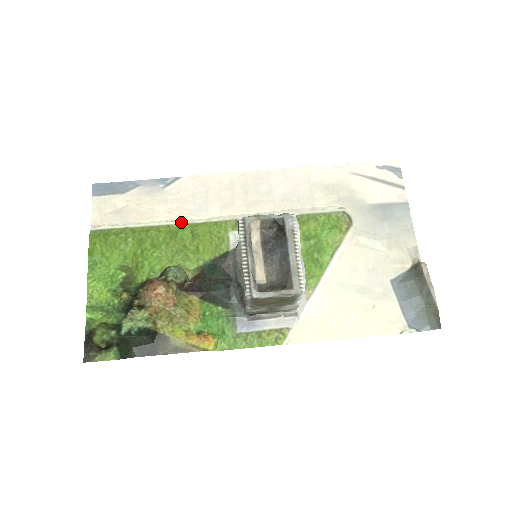
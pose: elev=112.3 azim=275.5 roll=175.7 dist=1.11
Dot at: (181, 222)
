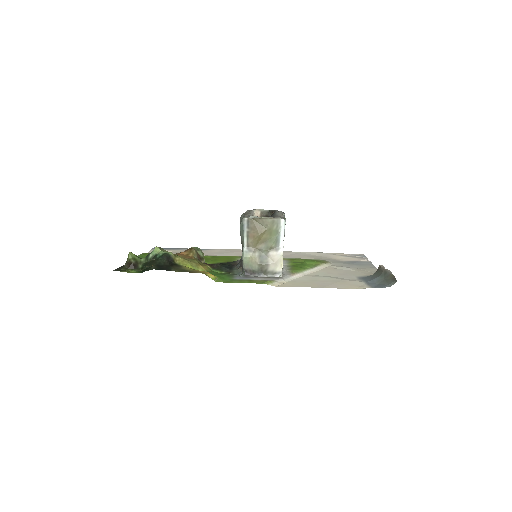
Dot at: (207, 255)
